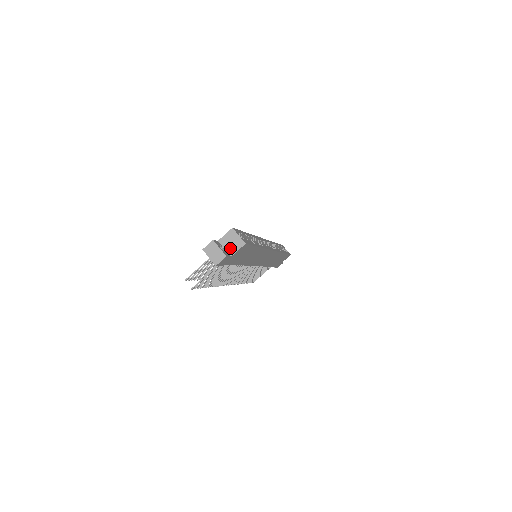
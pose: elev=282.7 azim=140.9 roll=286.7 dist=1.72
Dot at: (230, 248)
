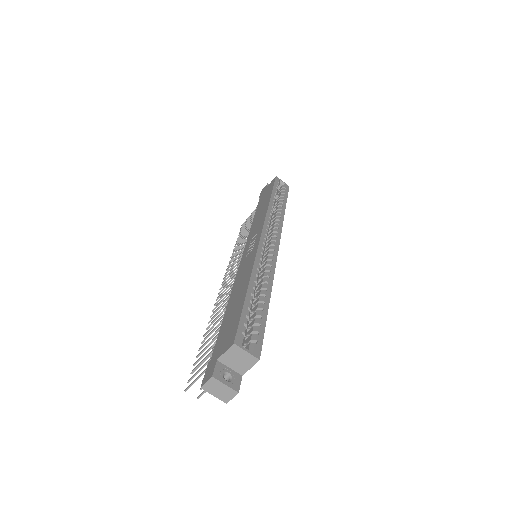
Dot at: (238, 367)
